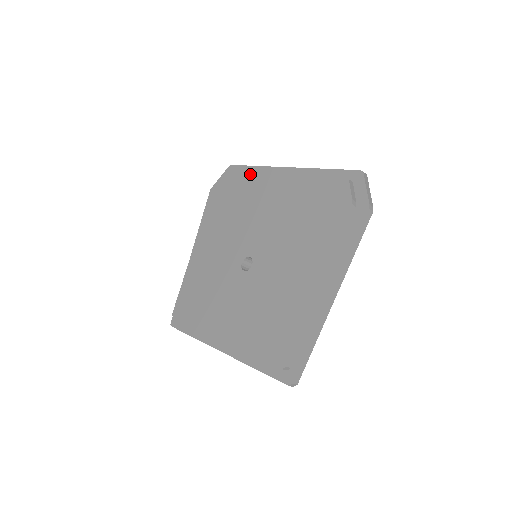
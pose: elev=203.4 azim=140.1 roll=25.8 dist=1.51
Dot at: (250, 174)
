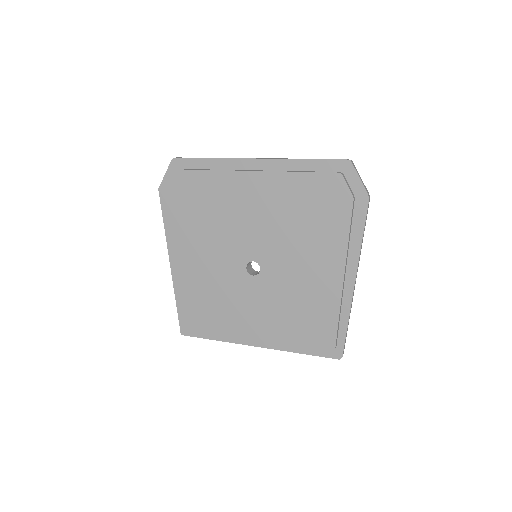
Dot at: (213, 172)
